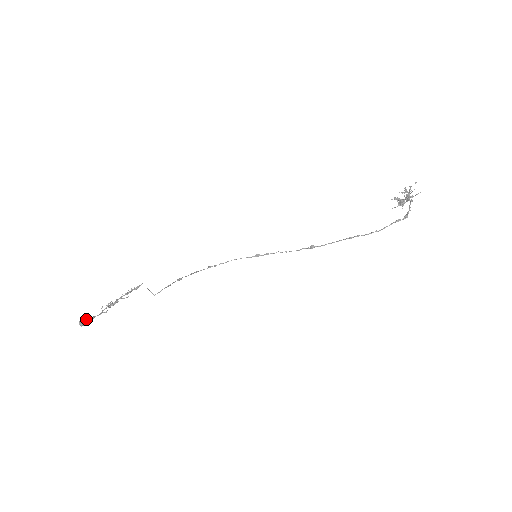
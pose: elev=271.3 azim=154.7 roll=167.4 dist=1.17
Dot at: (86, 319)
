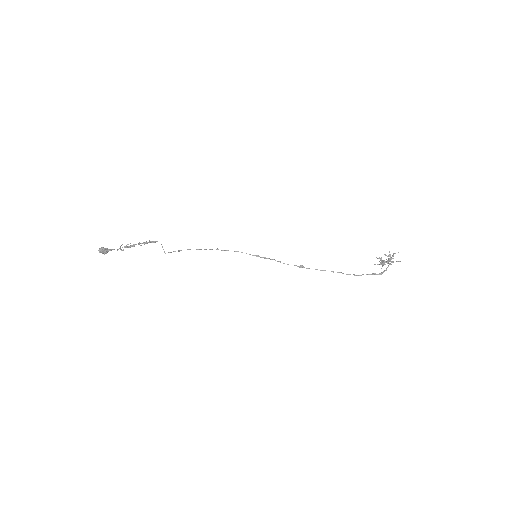
Dot at: (106, 248)
